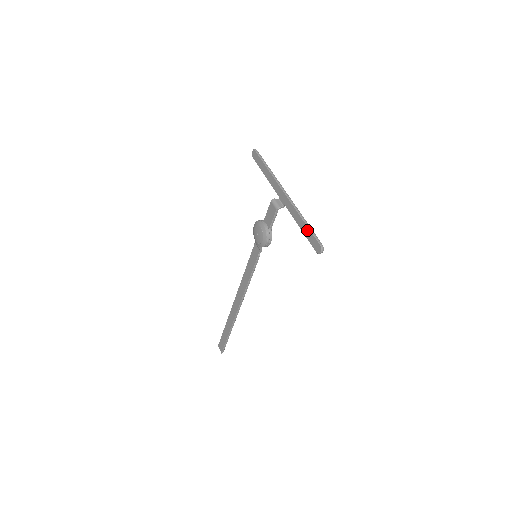
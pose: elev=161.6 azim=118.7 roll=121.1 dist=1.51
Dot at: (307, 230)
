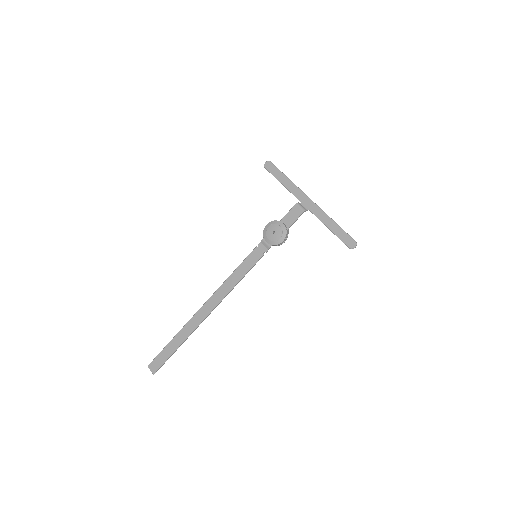
Dot at: (339, 229)
